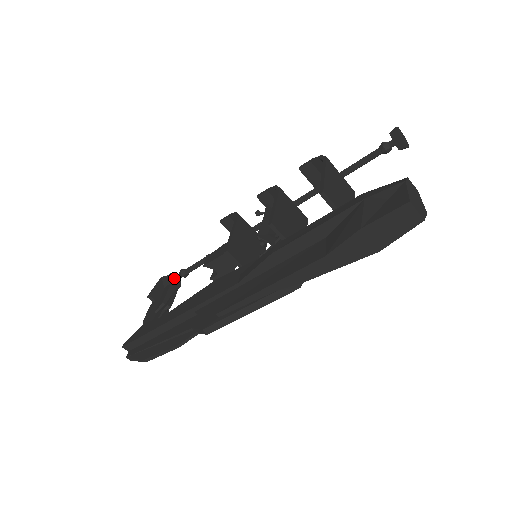
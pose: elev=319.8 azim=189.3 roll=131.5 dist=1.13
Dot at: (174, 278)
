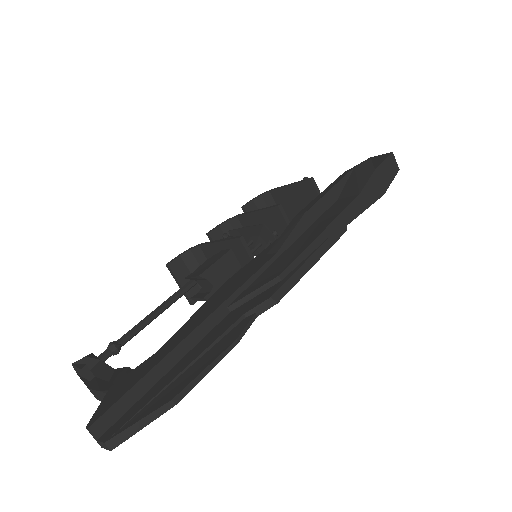
Dot at: (98, 358)
